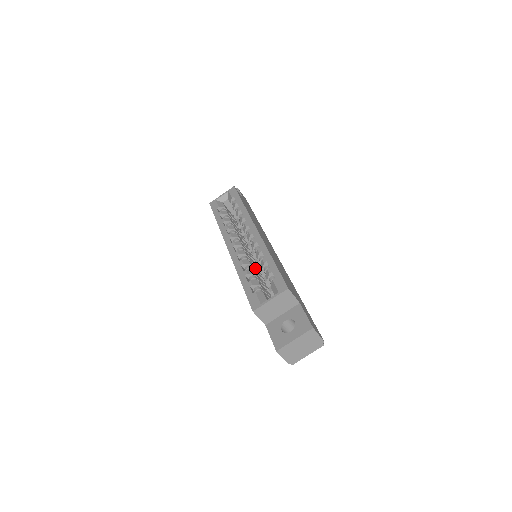
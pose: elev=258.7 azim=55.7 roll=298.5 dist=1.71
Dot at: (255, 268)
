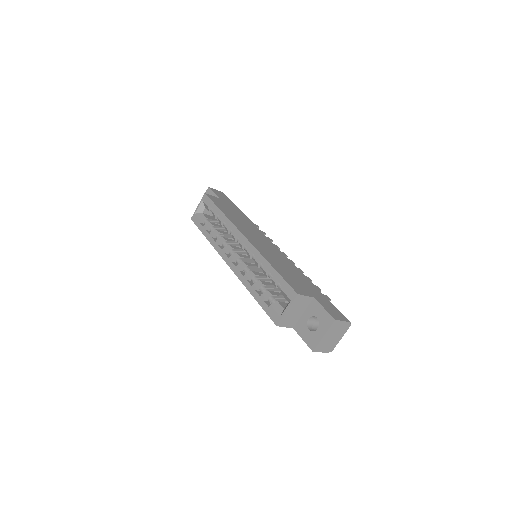
Dot at: (260, 273)
